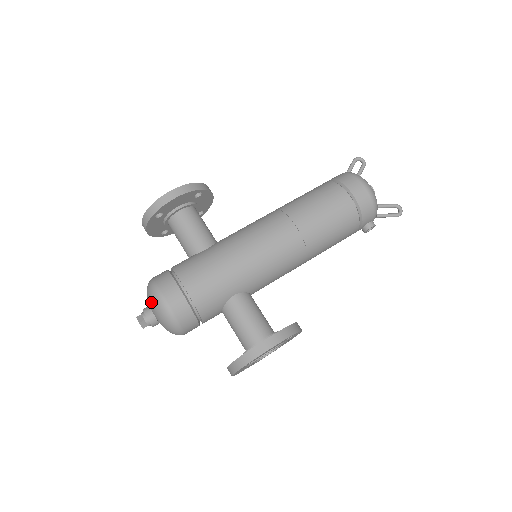
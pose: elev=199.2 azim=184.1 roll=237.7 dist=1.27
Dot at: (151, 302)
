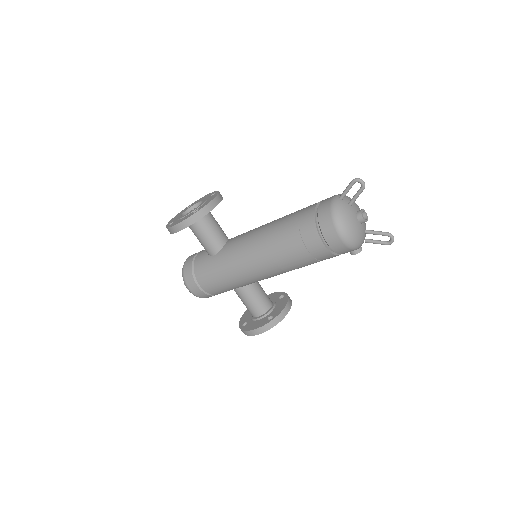
Dot at: occluded
